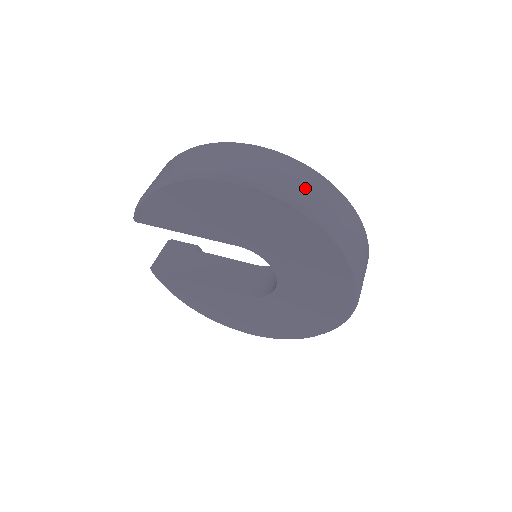
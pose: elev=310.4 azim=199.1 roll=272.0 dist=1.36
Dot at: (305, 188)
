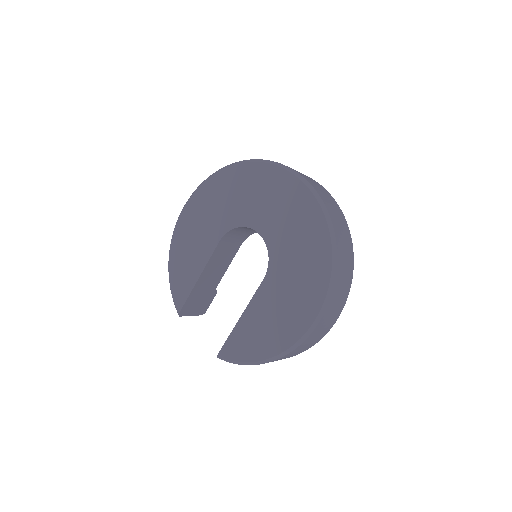
Dot at: occluded
